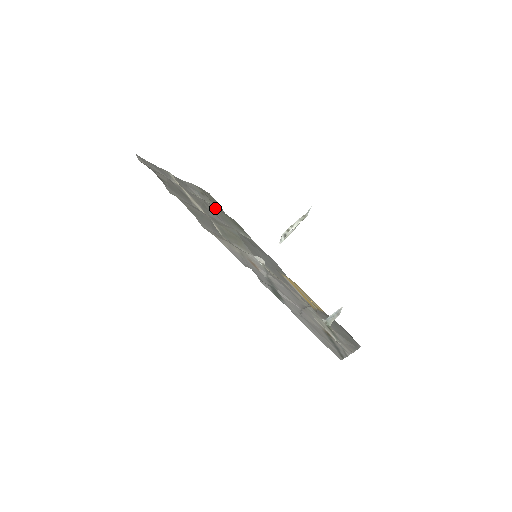
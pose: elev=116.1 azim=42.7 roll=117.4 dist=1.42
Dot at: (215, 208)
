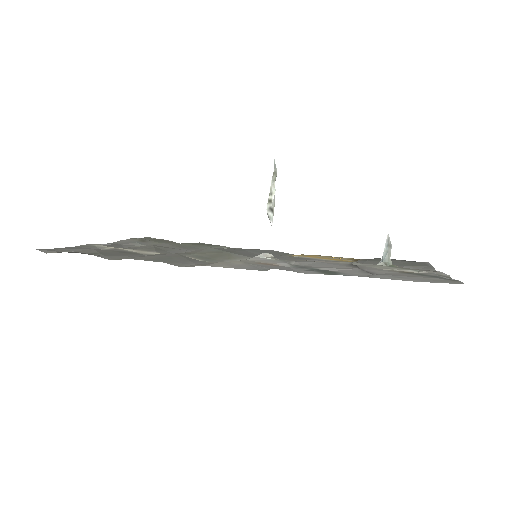
Dot at: (169, 244)
